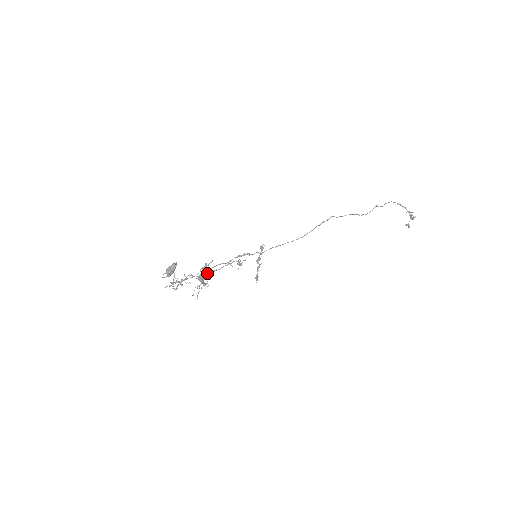
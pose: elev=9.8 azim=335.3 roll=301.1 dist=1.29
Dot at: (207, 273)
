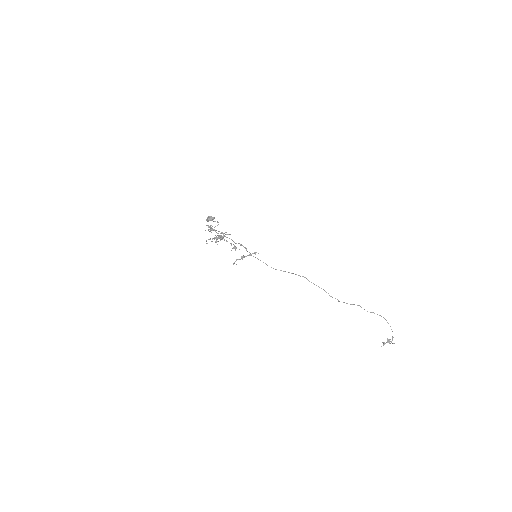
Dot at: (219, 237)
